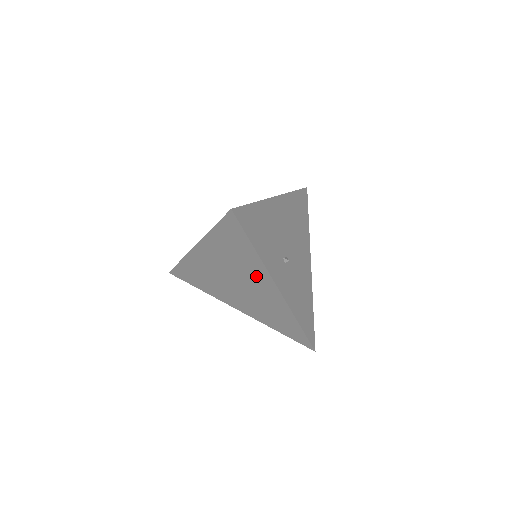
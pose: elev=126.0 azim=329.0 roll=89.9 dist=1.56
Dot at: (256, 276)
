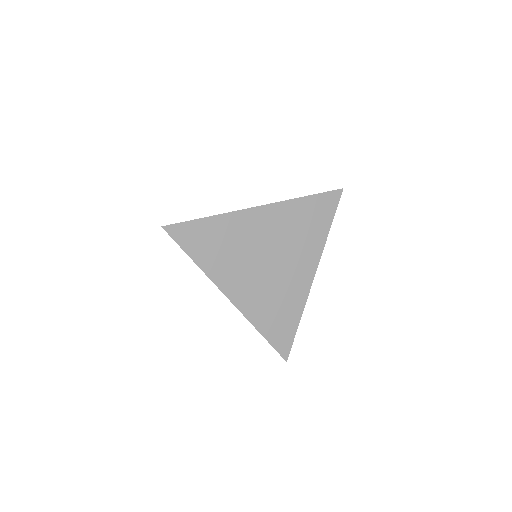
Dot at: (303, 256)
